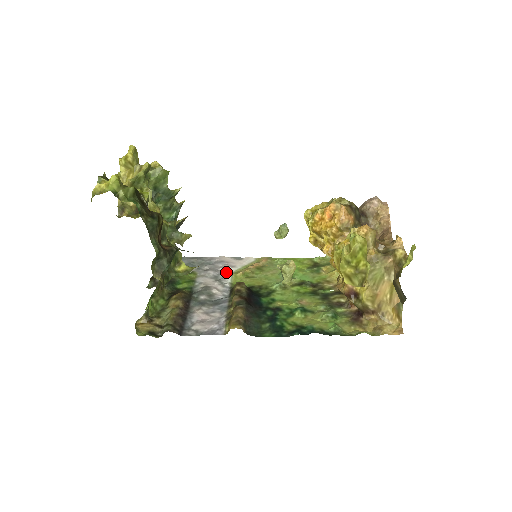
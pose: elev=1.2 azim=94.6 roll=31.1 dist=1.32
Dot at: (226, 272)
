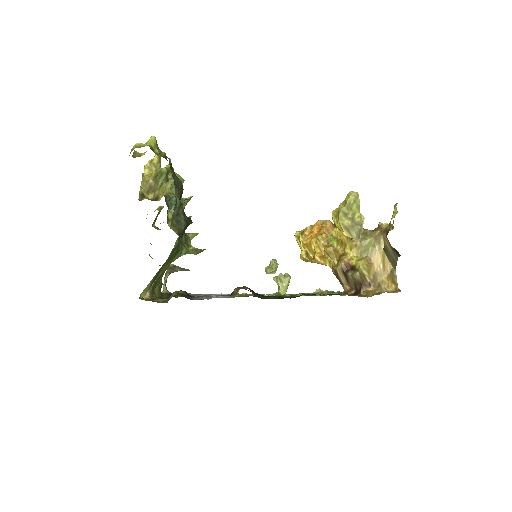
Dot at: occluded
